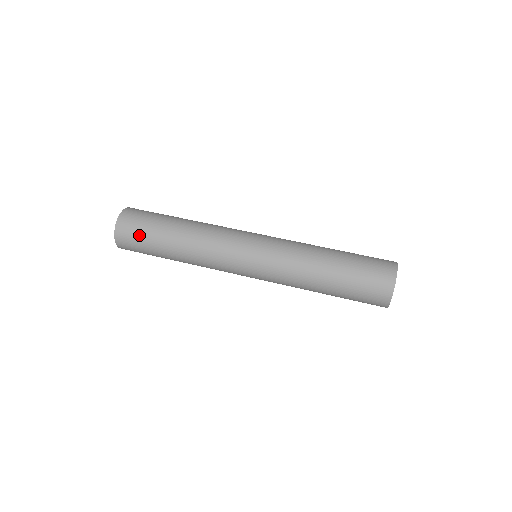
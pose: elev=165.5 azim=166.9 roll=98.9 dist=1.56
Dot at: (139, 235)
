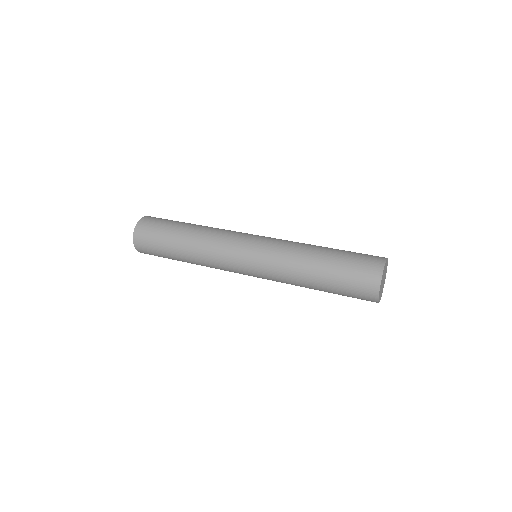
Dot at: (153, 247)
